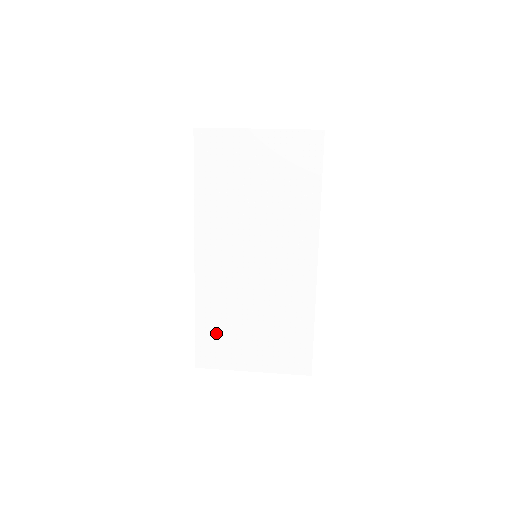
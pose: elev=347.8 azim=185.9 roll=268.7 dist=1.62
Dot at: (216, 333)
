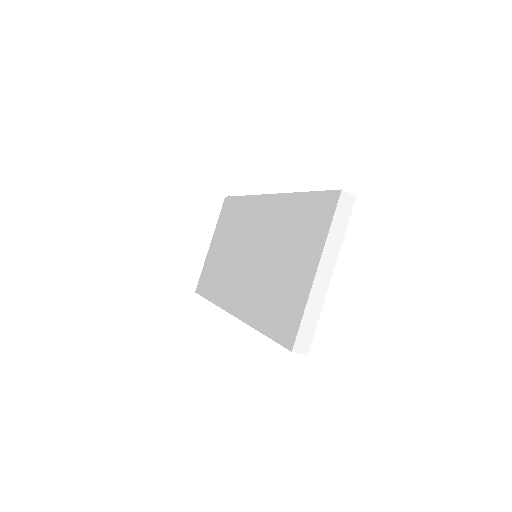
Dot at: (276, 310)
